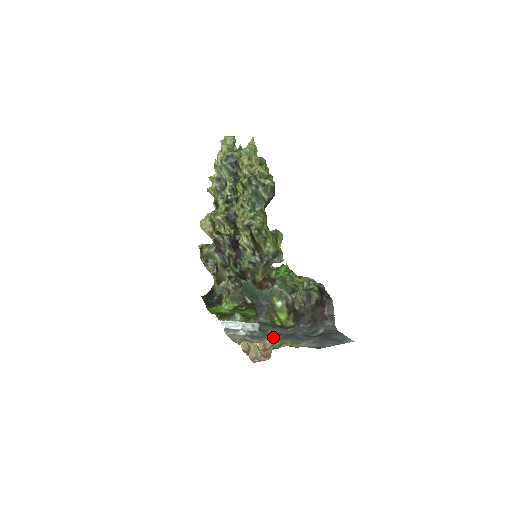
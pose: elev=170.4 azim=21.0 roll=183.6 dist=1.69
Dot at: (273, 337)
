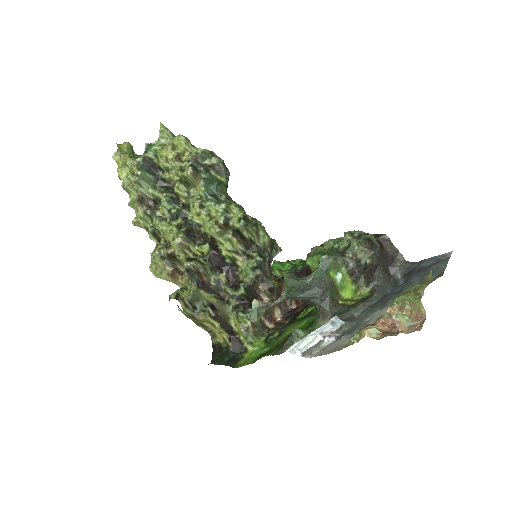
Dot at: (373, 312)
